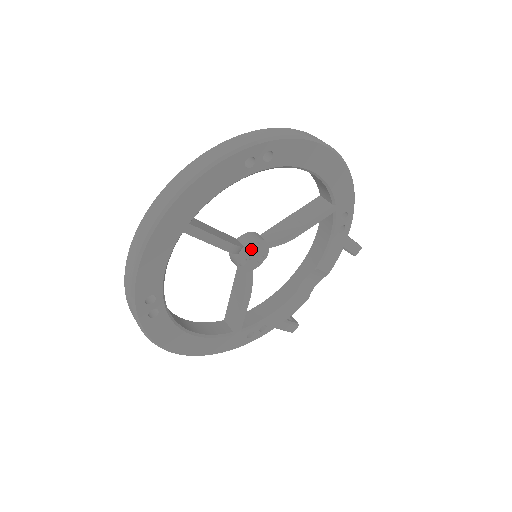
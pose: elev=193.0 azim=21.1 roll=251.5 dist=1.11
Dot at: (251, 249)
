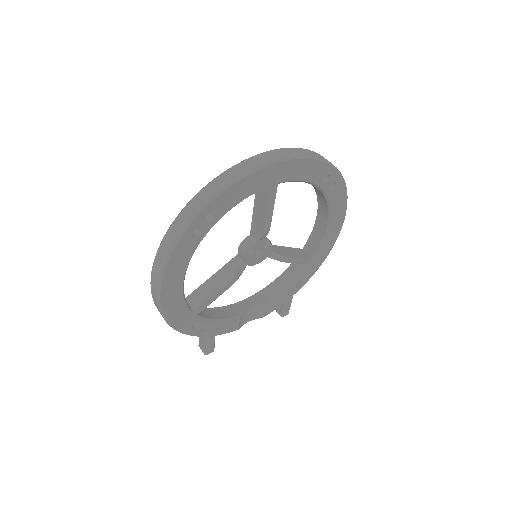
Dot at: (263, 246)
